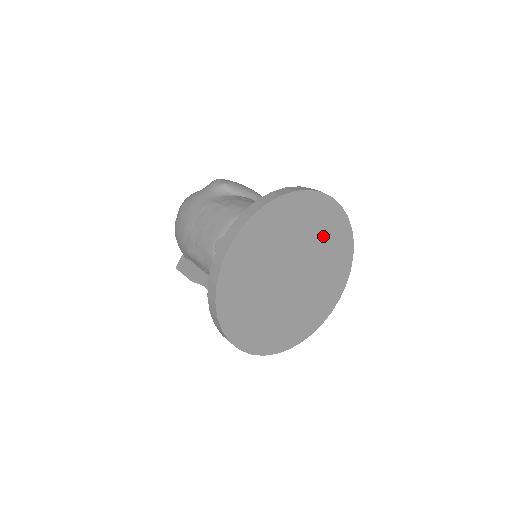
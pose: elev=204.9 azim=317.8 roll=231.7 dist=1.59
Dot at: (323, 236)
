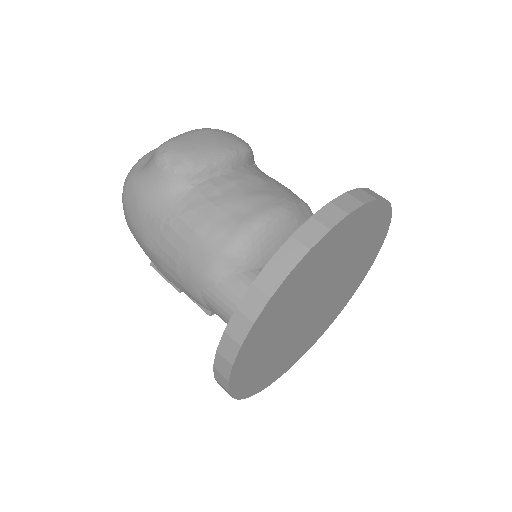
Dot at: (352, 244)
